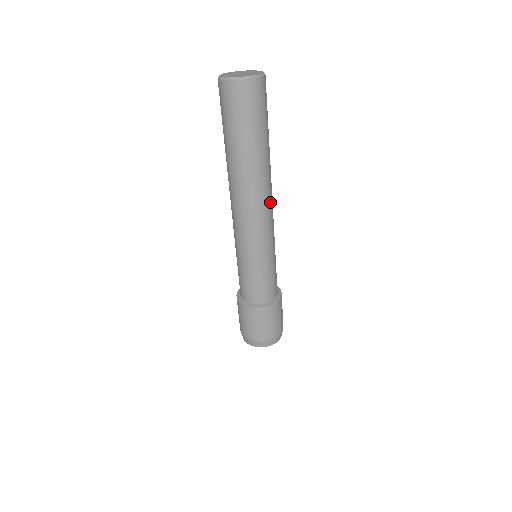
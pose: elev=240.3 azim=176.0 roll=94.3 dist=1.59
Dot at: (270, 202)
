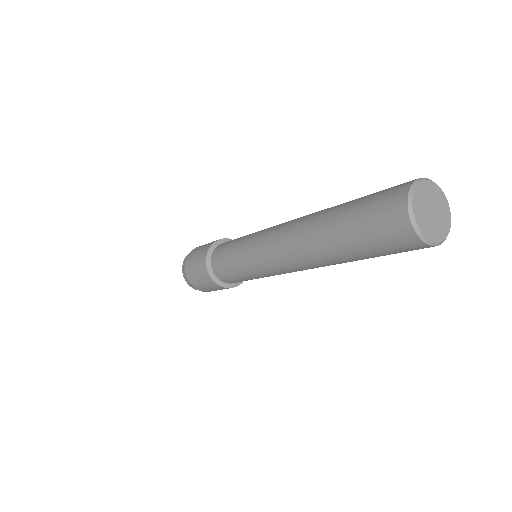
Dot at: occluded
